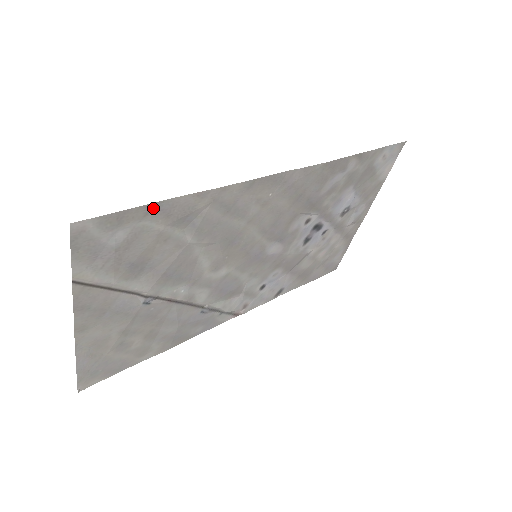
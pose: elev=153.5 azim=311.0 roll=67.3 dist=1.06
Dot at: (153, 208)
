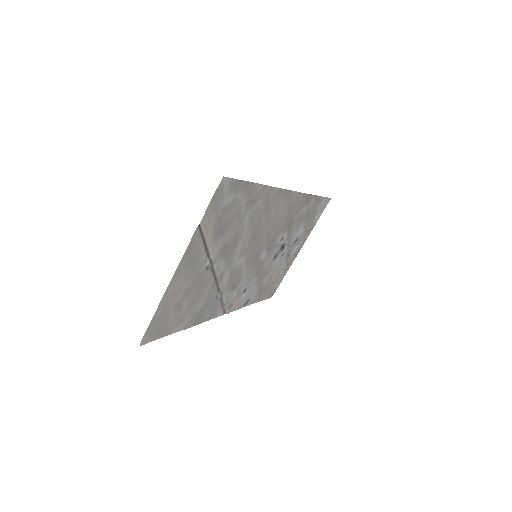
Dot at: (248, 186)
